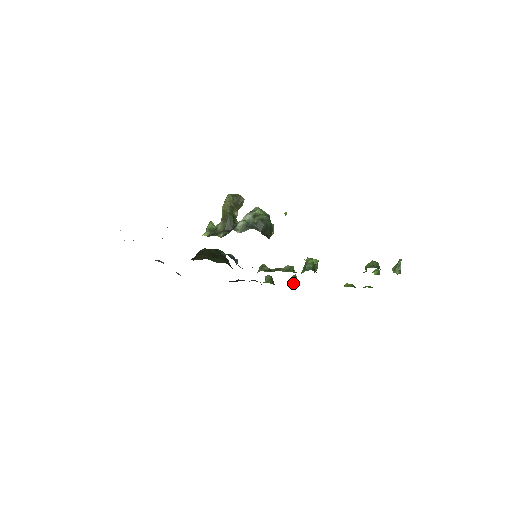
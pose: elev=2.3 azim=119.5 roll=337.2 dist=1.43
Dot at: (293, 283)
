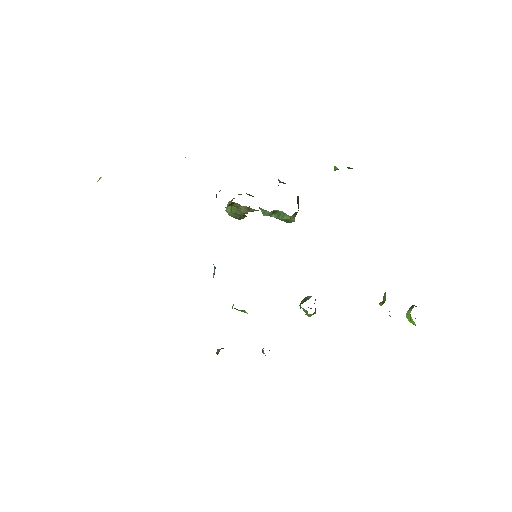
Dot at: occluded
